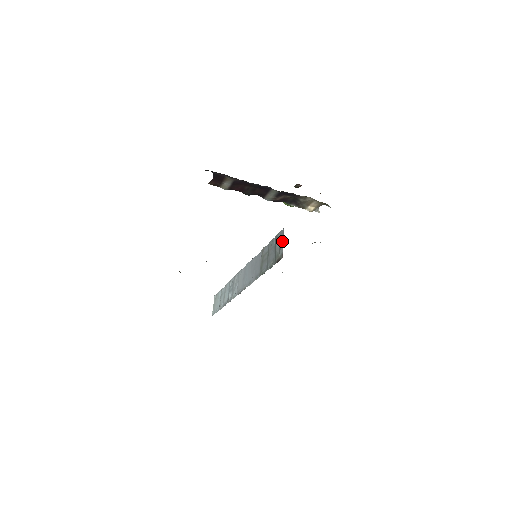
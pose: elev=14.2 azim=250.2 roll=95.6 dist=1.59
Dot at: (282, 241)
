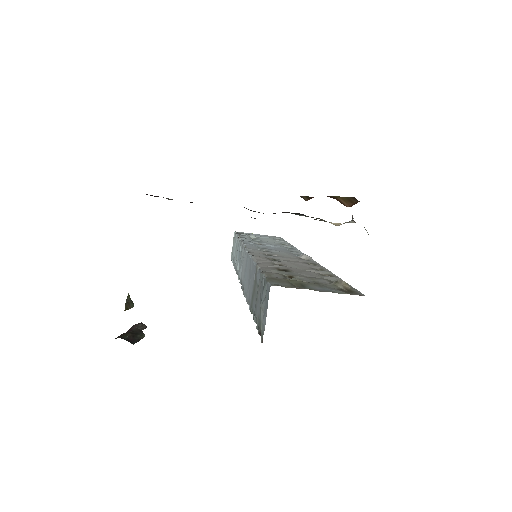
Dot at: (265, 310)
